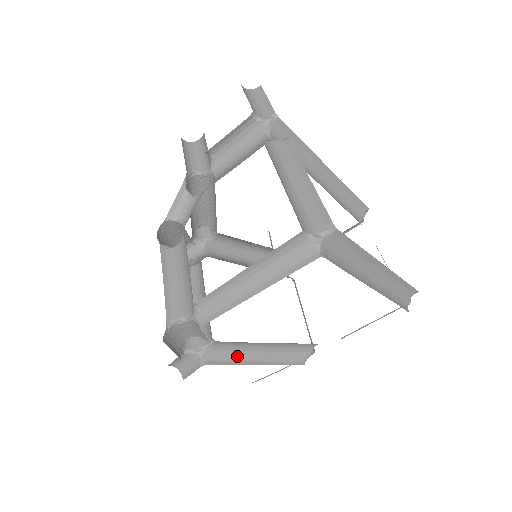
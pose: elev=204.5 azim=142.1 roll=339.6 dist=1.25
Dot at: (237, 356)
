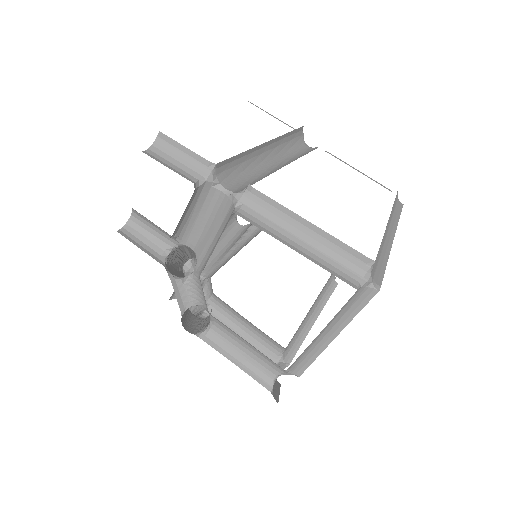
Dot at: (300, 332)
